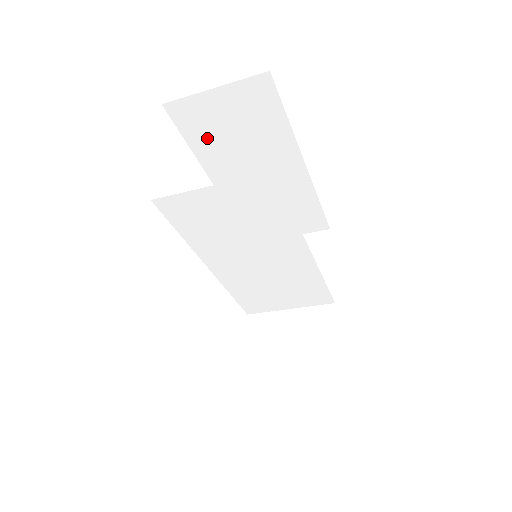
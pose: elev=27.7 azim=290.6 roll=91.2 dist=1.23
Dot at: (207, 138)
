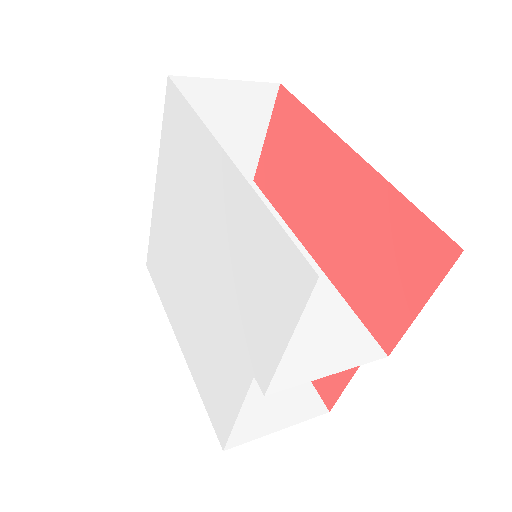
Dot at: occluded
